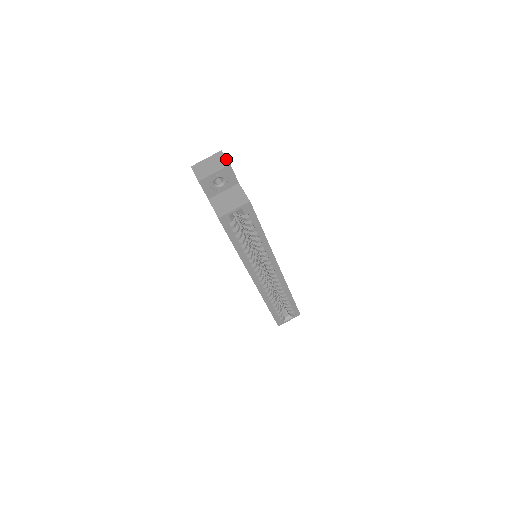
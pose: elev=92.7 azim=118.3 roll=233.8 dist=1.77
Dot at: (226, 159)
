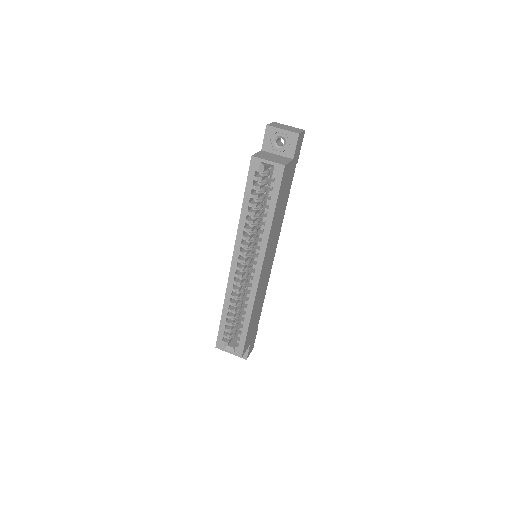
Dot at: (301, 132)
